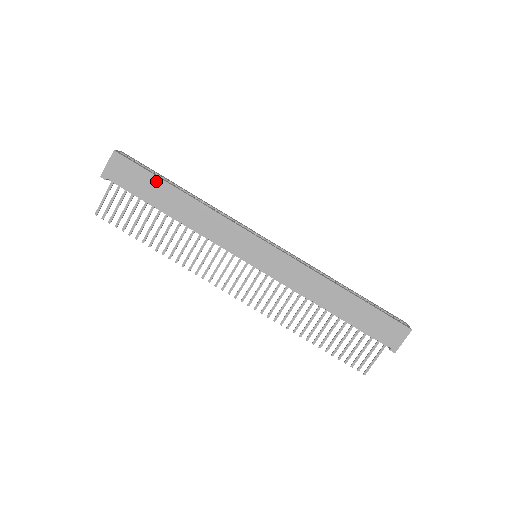
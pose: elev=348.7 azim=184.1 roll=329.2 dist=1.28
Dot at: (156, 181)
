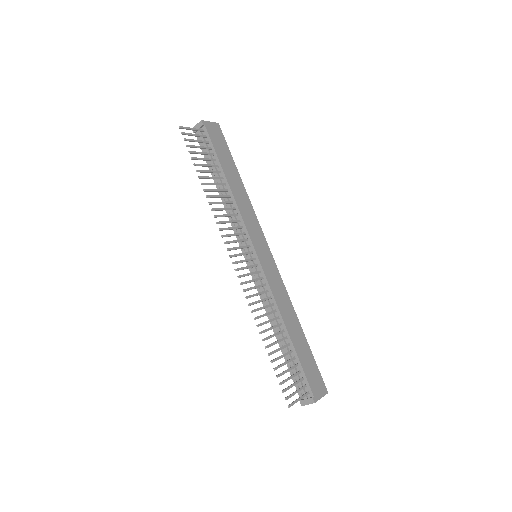
Dot at: (231, 159)
